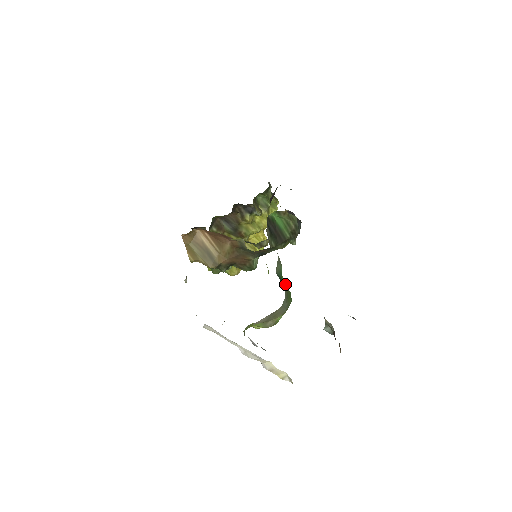
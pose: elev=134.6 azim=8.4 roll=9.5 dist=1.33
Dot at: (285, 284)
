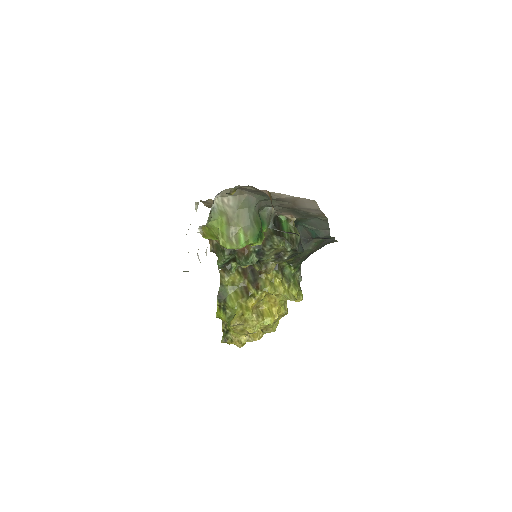
Dot at: occluded
